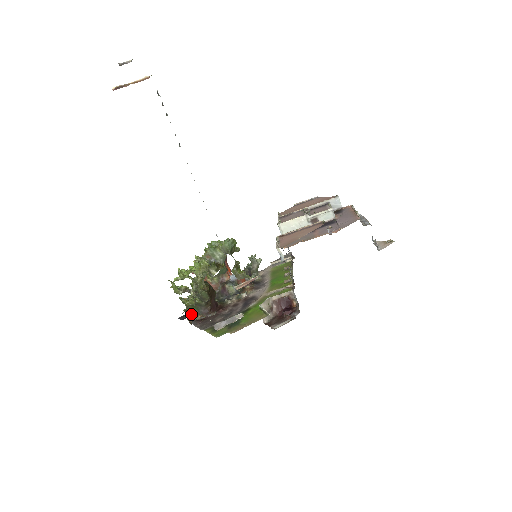
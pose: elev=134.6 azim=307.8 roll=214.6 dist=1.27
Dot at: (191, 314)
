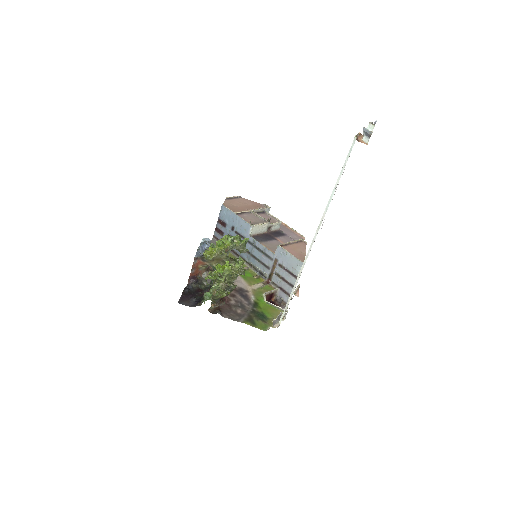
Dot at: occluded
